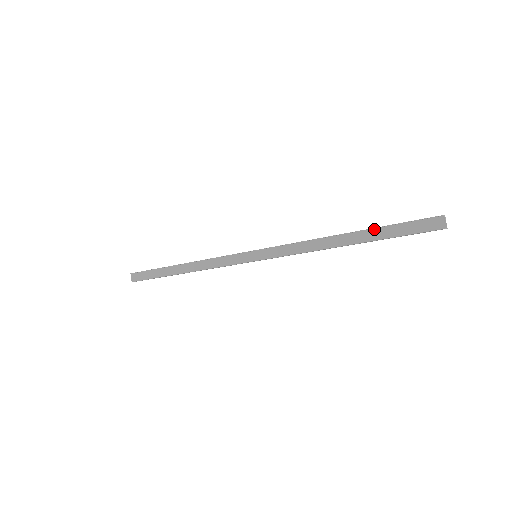
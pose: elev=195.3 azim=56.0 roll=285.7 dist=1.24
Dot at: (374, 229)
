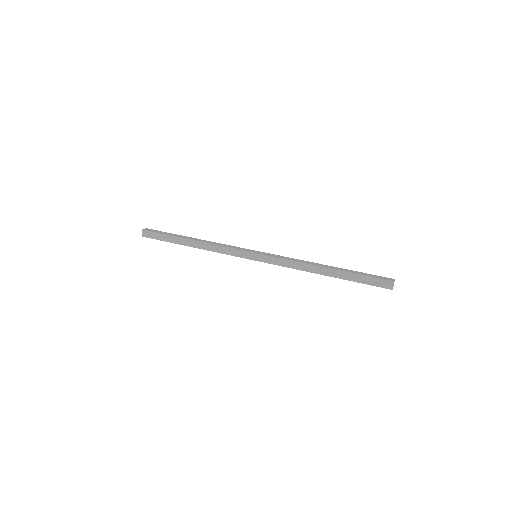
Dot at: (348, 273)
